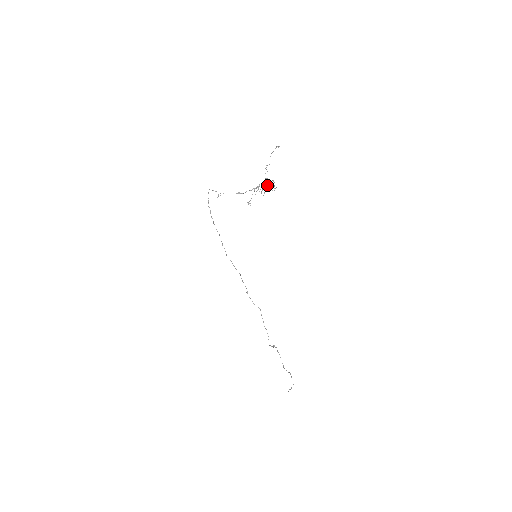
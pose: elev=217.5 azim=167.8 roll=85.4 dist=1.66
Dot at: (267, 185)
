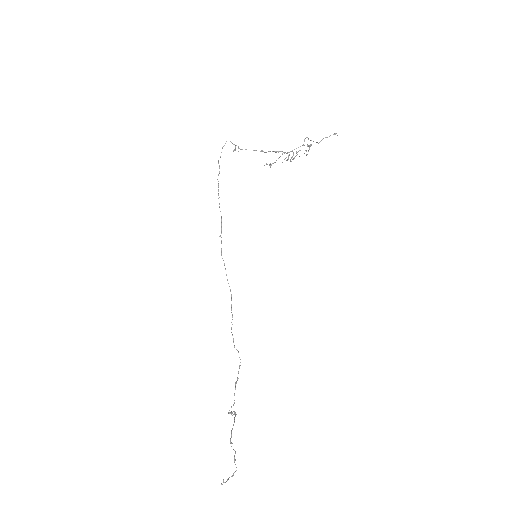
Dot at: occluded
